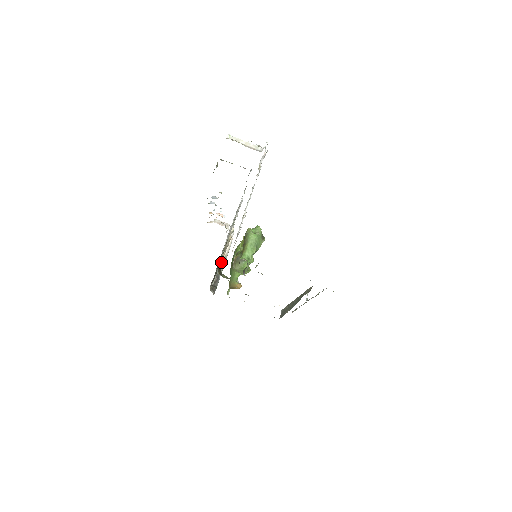
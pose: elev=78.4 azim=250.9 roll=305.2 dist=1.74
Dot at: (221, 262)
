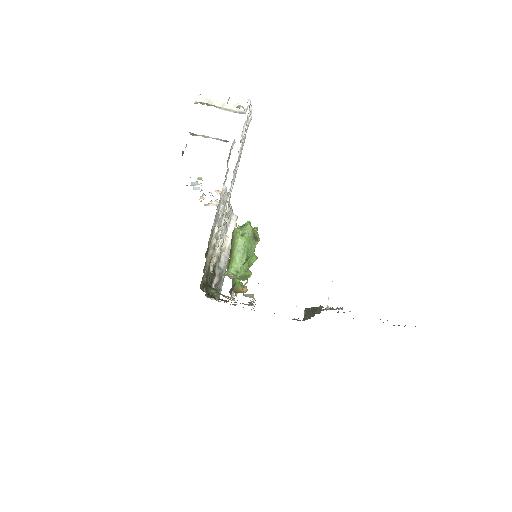
Dot at: (223, 257)
